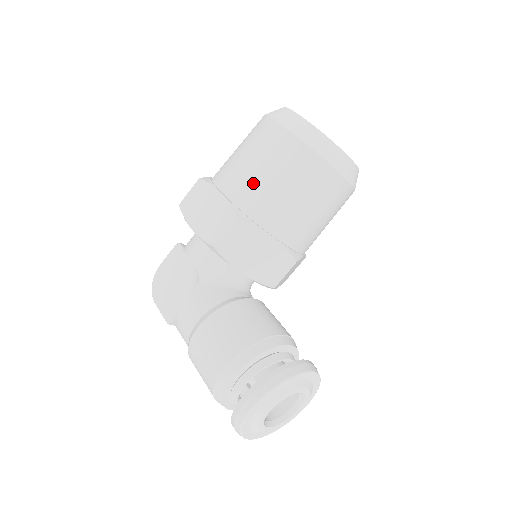
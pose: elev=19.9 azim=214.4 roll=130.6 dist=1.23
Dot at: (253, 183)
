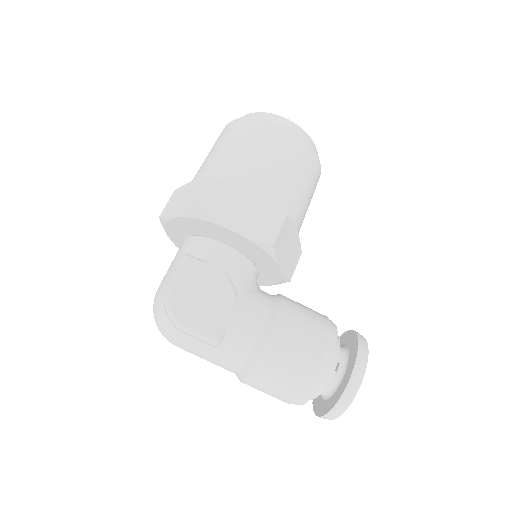
Dot at: (282, 181)
